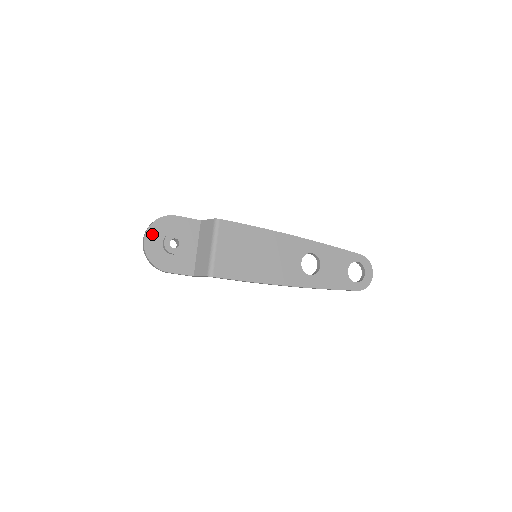
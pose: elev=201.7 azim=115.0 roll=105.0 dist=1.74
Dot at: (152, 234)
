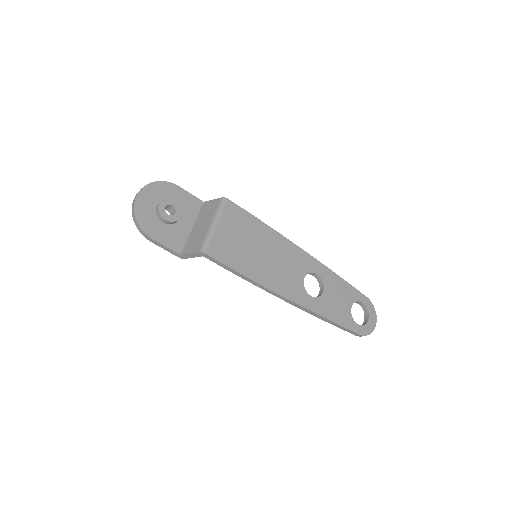
Dot at: (148, 193)
